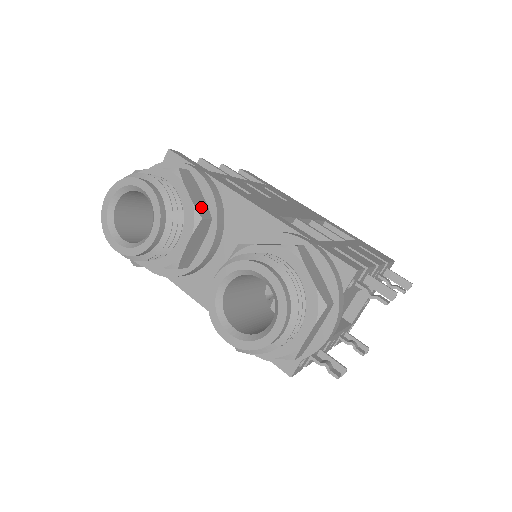
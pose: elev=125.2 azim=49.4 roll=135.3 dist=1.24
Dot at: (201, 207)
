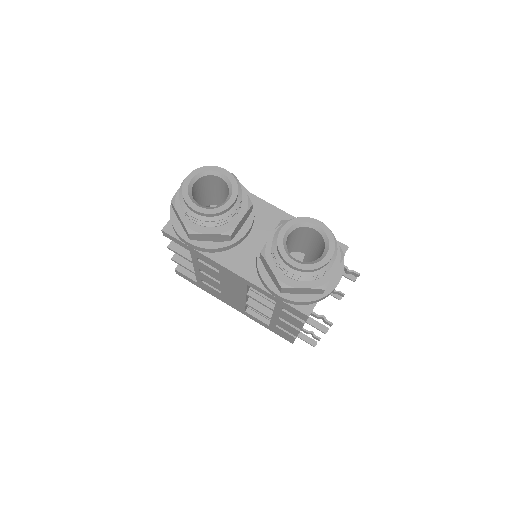
Dot at: occluded
